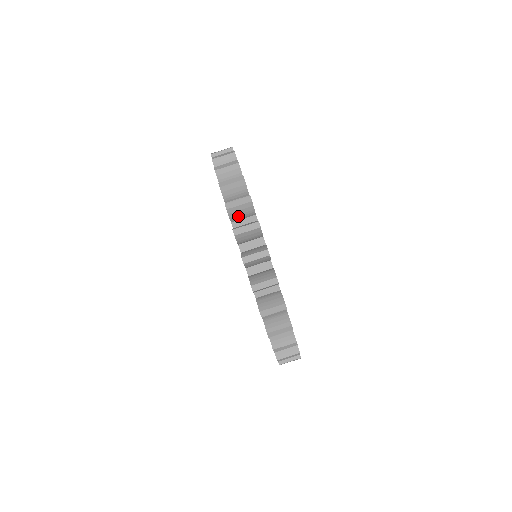
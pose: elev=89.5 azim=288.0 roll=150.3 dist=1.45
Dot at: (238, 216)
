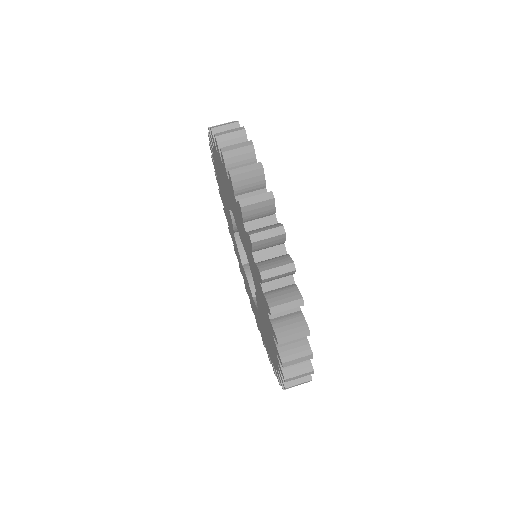
Dot at: (272, 280)
